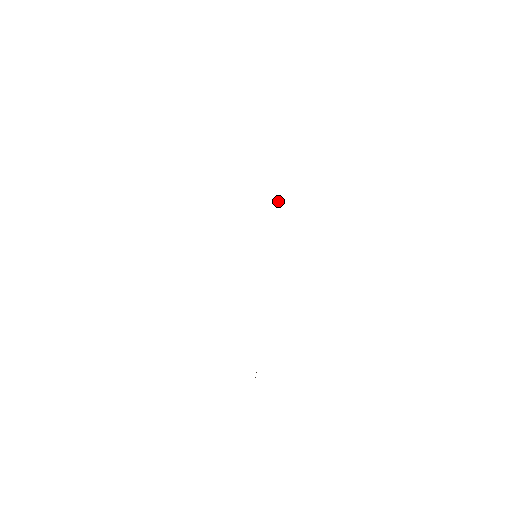
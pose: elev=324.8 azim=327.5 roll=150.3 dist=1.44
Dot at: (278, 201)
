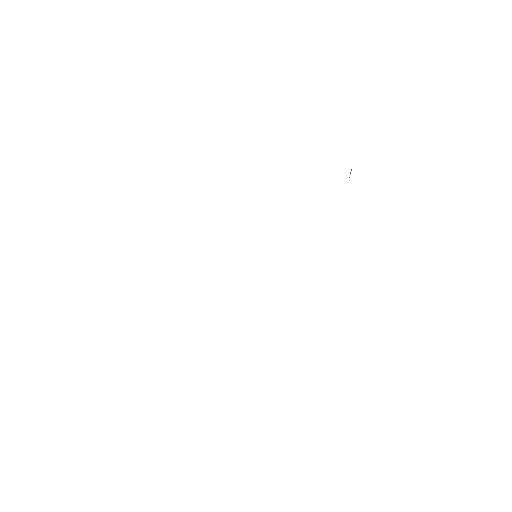
Dot at: occluded
